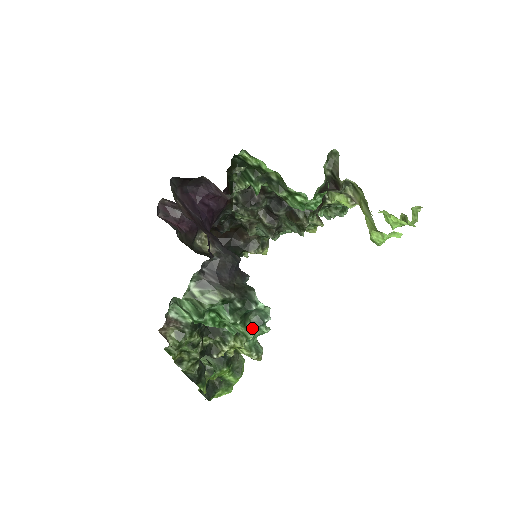
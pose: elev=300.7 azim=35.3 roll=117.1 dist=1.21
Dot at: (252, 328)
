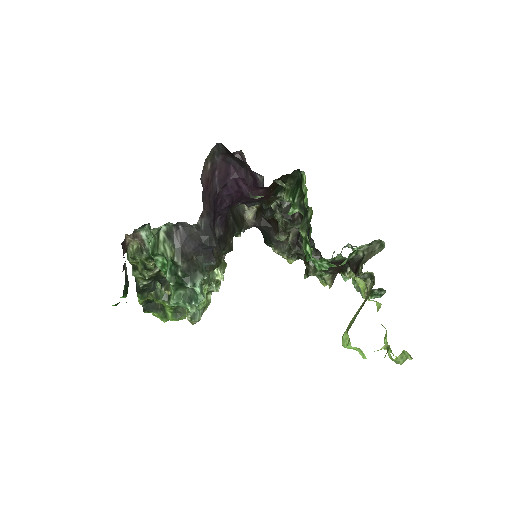
Dot at: (180, 297)
